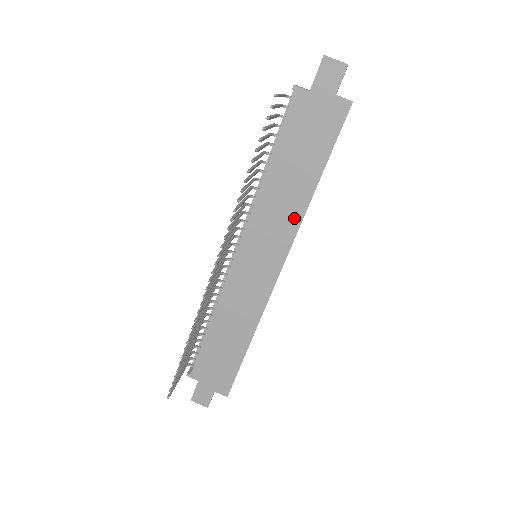
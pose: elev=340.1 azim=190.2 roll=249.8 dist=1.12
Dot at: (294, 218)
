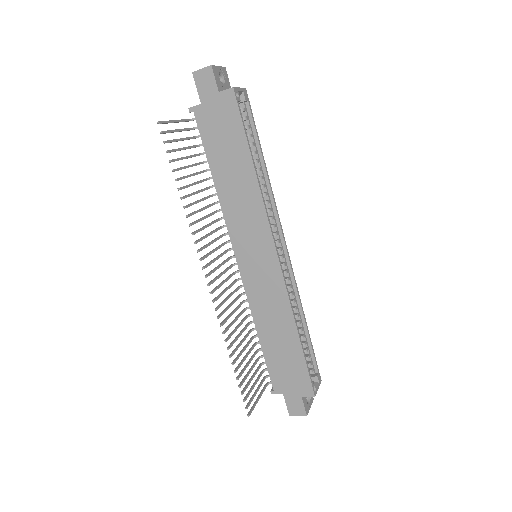
Dot at: (257, 205)
